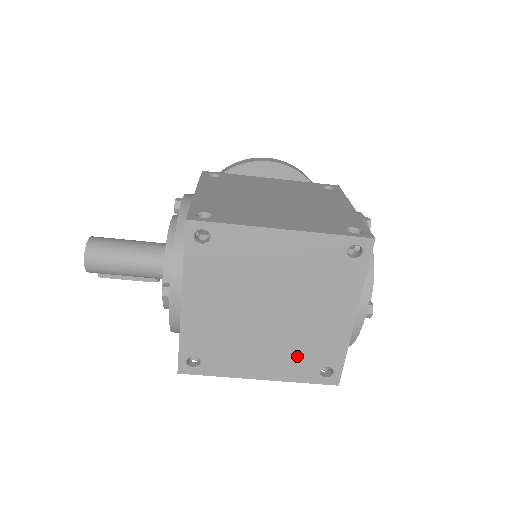
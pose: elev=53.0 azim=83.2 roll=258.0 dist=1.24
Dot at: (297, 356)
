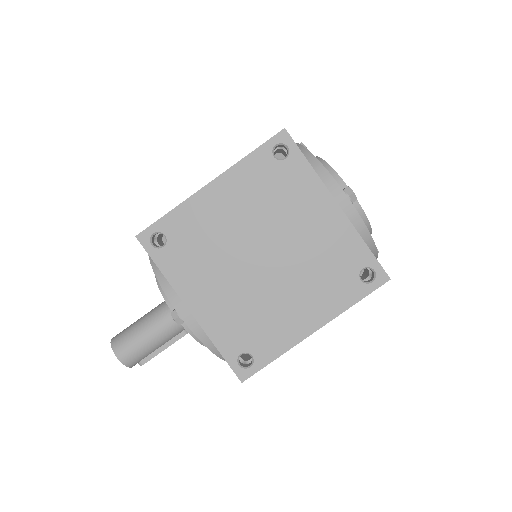
Dot at: (325, 281)
